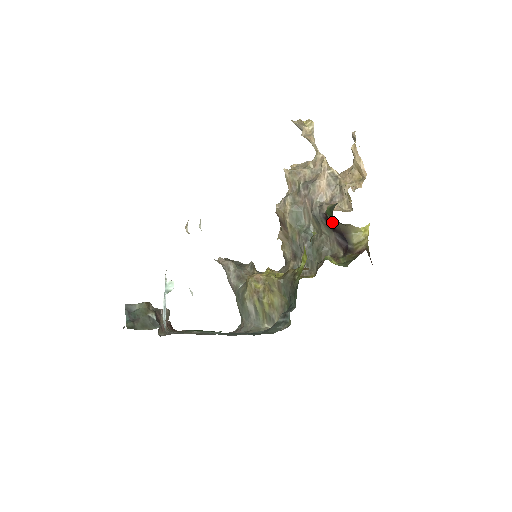
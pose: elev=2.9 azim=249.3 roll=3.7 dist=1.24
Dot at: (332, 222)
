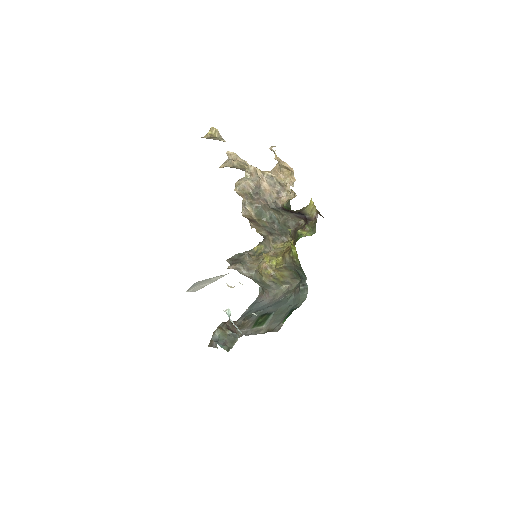
Dot at: (290, 210)
